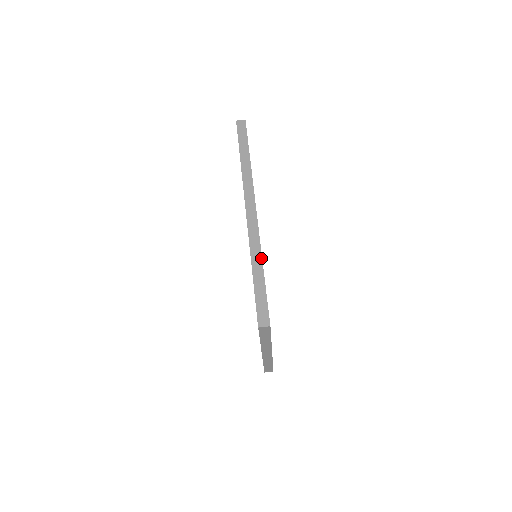
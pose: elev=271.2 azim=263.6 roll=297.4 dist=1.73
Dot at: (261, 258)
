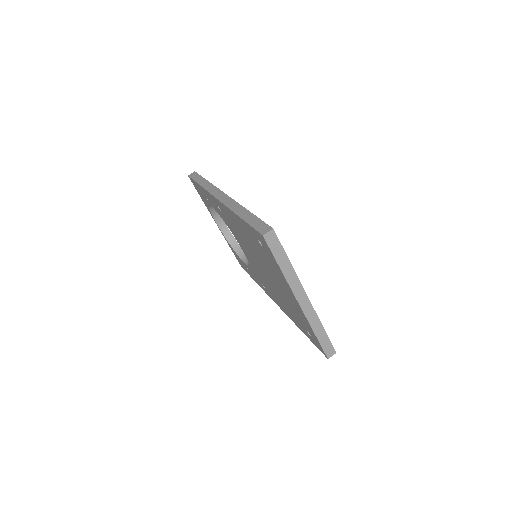
Dot at: (243, 208)
